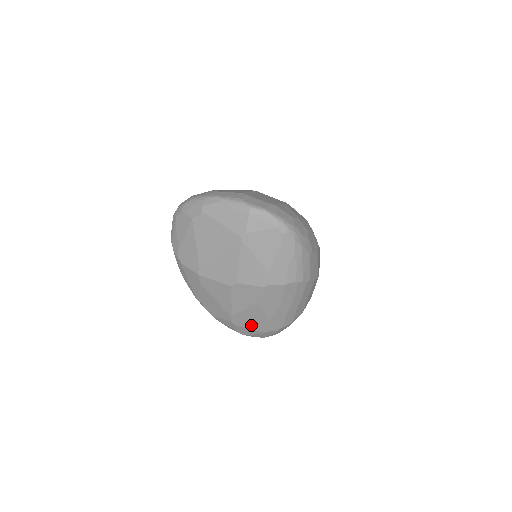
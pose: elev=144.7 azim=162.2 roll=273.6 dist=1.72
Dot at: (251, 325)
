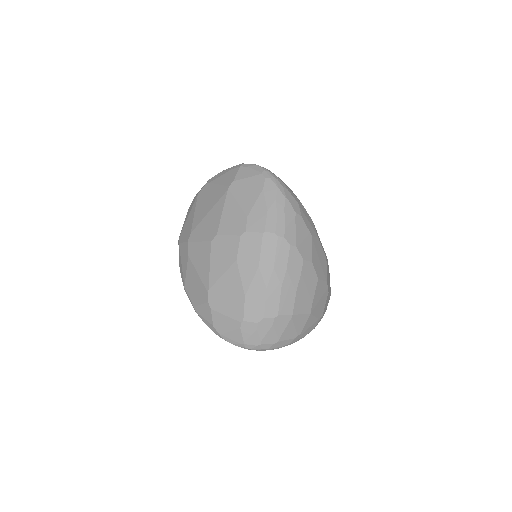
Dot at: (227, 308)
